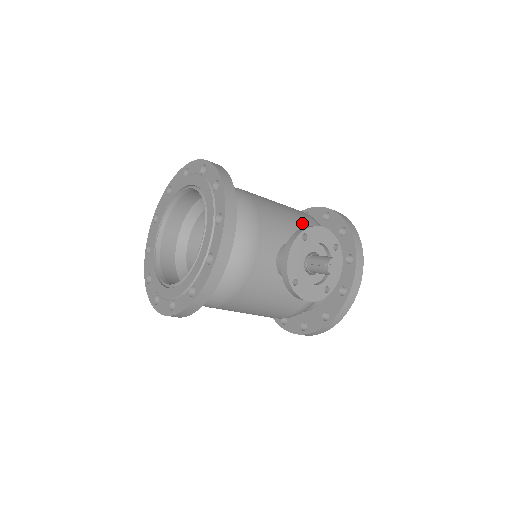
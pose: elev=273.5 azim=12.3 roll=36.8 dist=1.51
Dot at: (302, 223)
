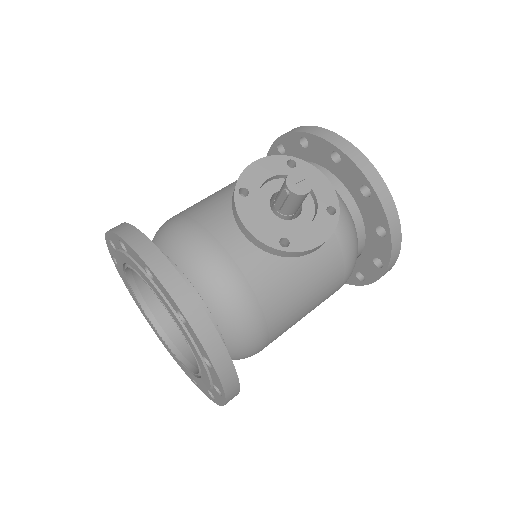
Dot at: occluded
